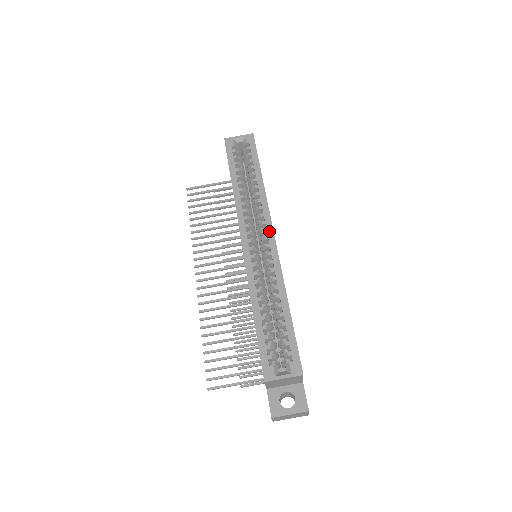
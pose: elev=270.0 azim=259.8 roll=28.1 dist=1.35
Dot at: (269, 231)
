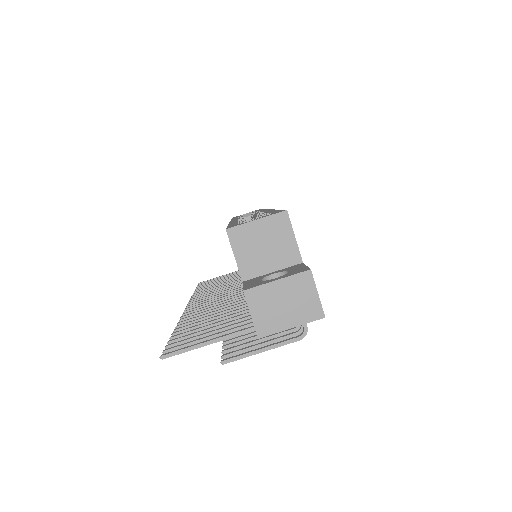
Dot at: occluded
